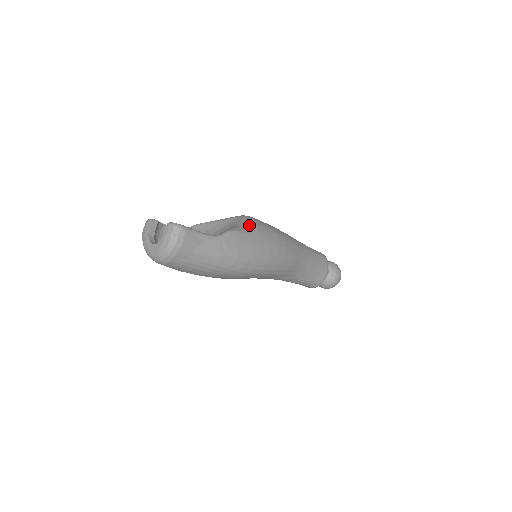
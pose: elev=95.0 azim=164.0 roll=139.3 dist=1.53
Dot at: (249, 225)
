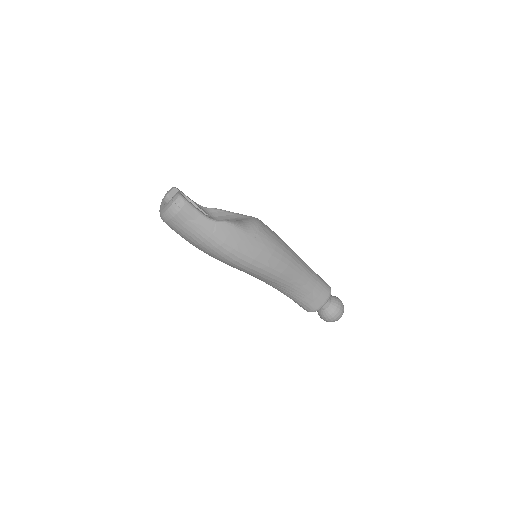
Dot at: (250, 226)
